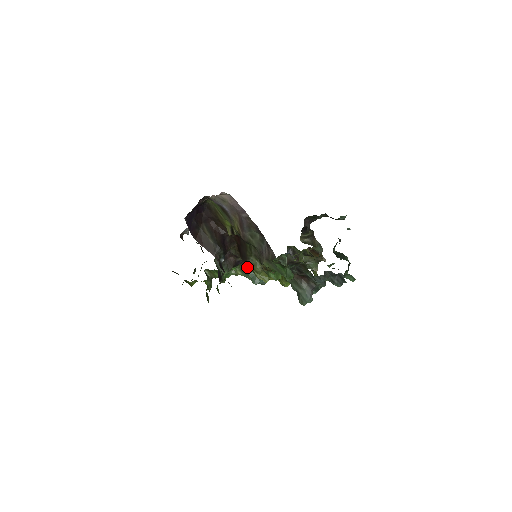
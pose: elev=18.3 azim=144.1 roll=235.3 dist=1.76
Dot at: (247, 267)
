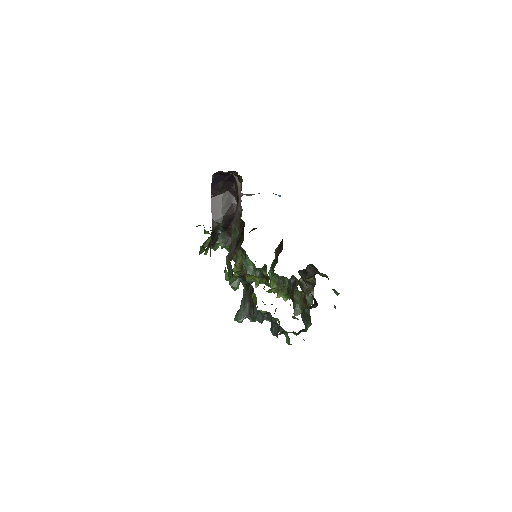
Dot at: (234, 254)
